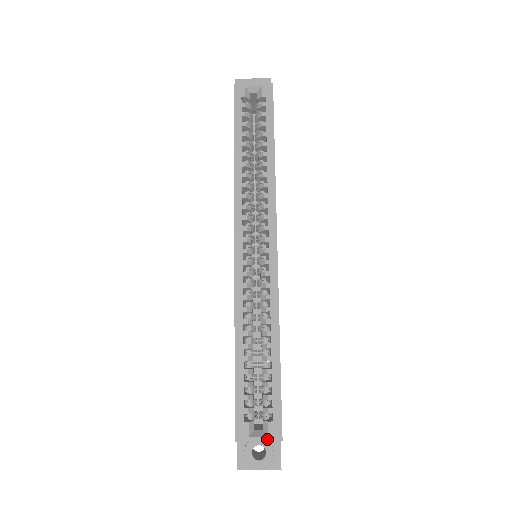
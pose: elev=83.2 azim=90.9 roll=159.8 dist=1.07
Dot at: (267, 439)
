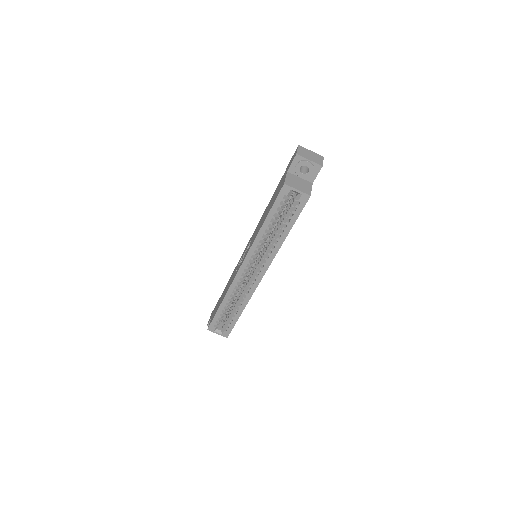
Dot at: (221, 335)
